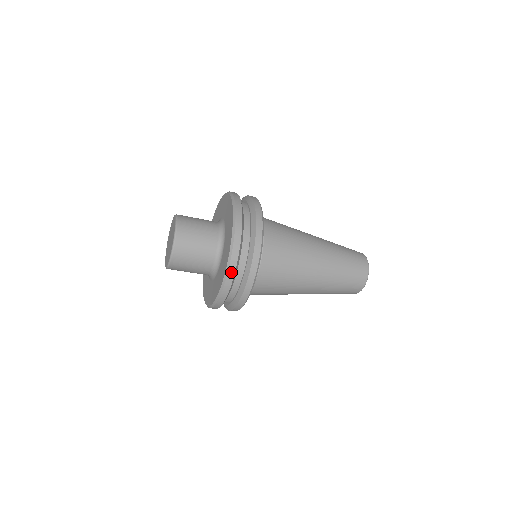
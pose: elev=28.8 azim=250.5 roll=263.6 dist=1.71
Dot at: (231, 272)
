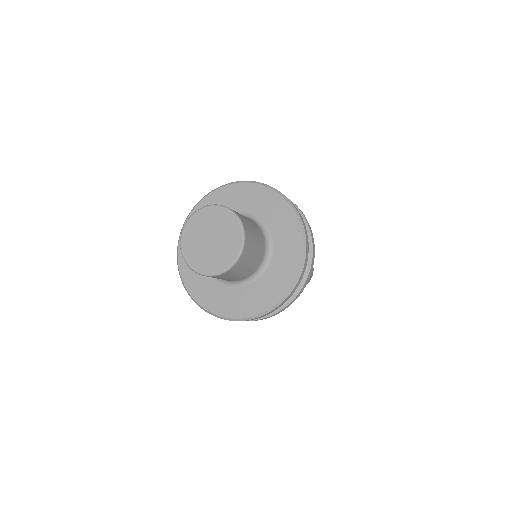
Dot at: (259, 317)
